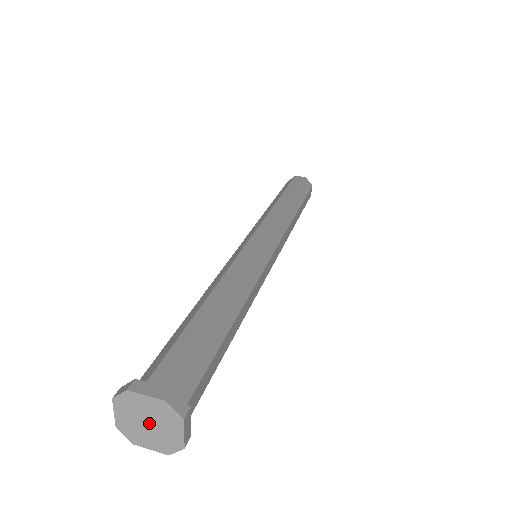
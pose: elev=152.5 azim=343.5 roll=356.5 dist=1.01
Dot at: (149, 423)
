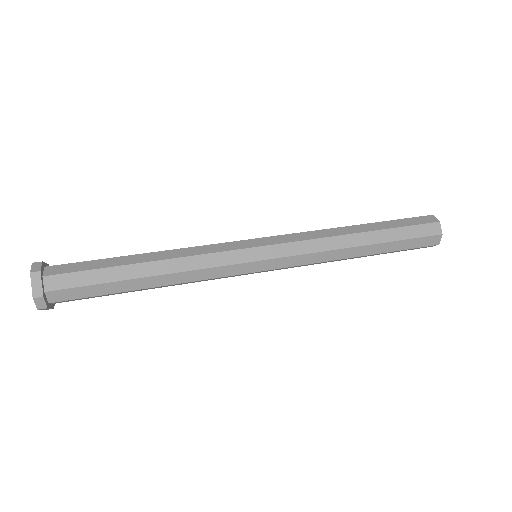
Dot at: occluded
